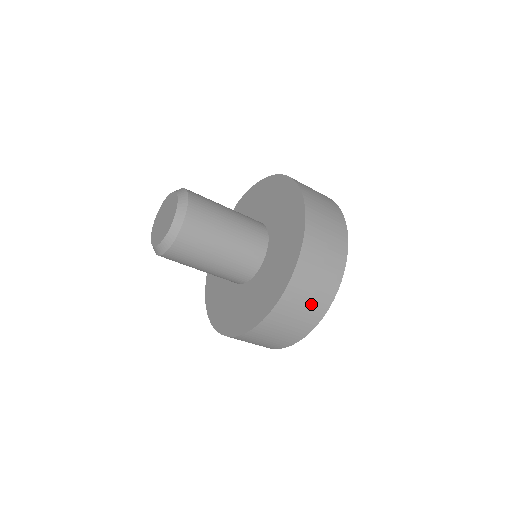
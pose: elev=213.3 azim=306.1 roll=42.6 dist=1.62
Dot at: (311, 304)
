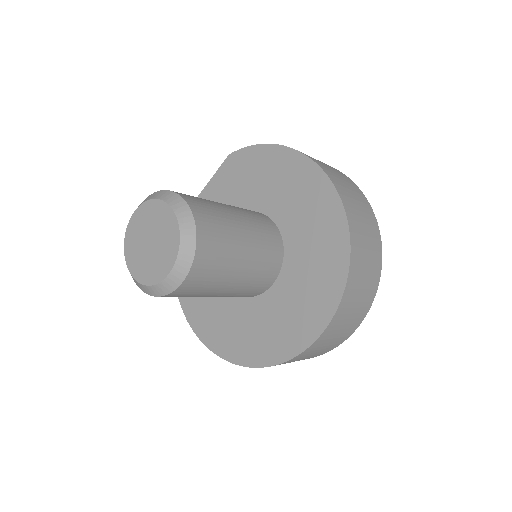
Dot at: (325, 348)
